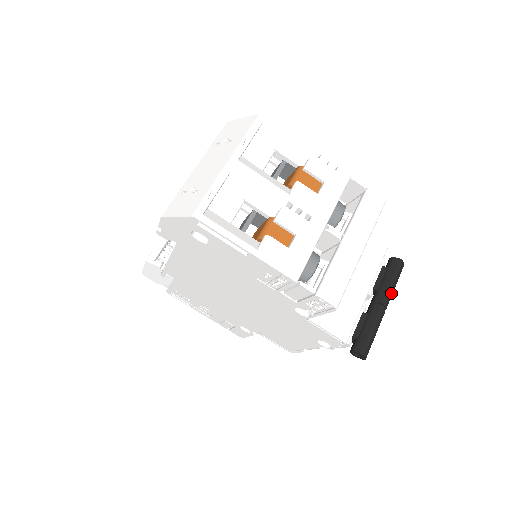
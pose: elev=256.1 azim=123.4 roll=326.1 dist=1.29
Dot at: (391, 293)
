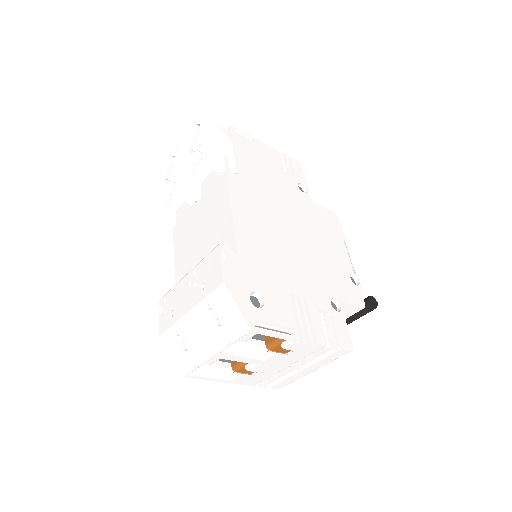
Dot at: occluded
